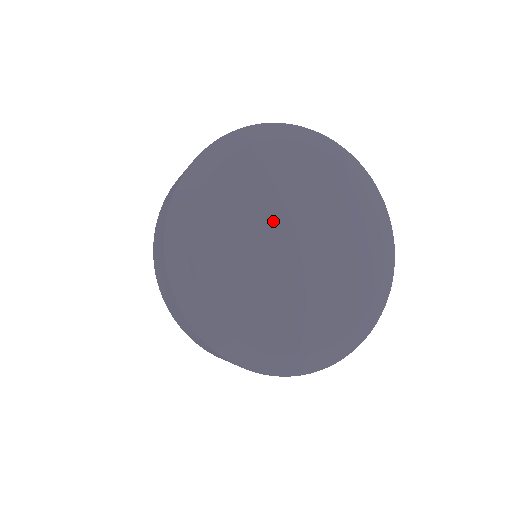
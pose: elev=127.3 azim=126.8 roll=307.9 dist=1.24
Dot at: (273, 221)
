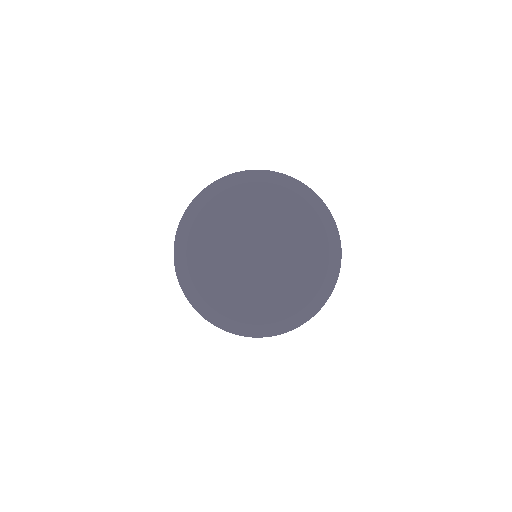
Dot at: (257, 231)
